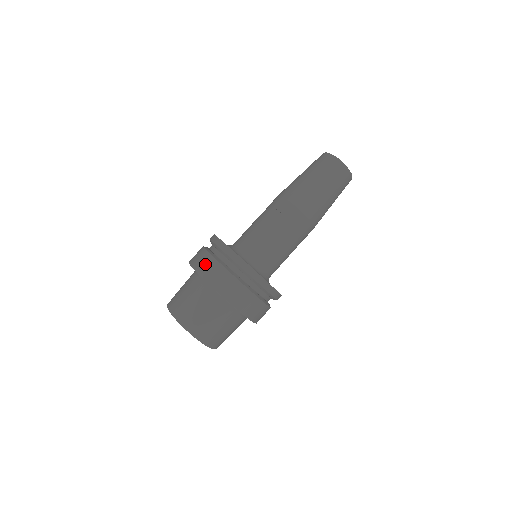
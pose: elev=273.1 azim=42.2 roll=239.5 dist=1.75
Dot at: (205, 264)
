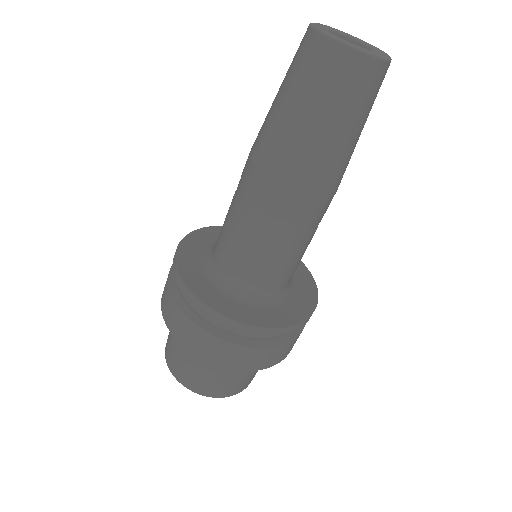
Dot at: (164, 295)
